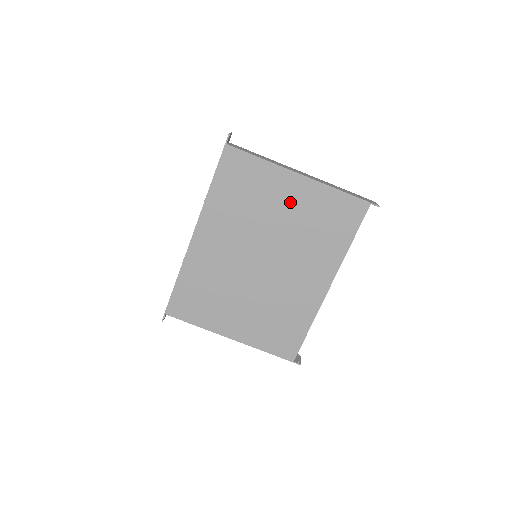
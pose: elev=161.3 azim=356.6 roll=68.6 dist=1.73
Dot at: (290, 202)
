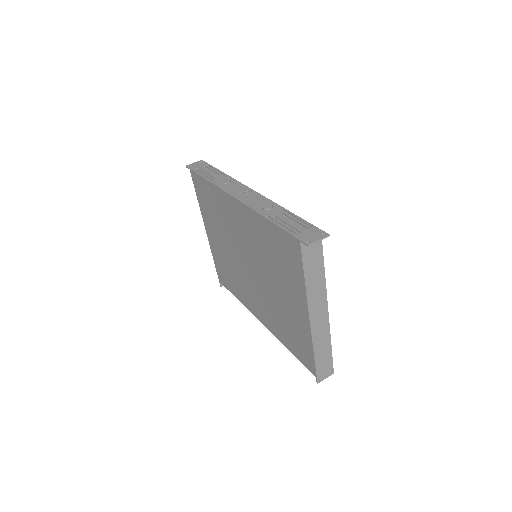
Dot at: (289, 302)
